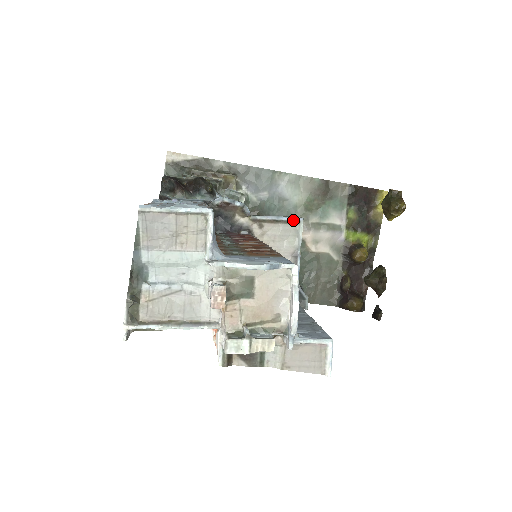
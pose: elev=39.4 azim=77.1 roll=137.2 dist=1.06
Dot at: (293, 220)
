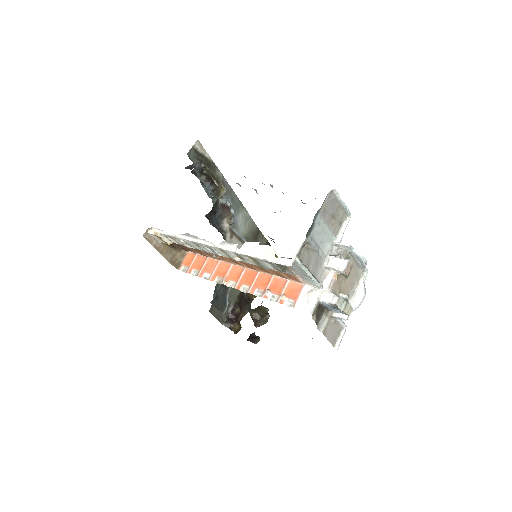
Dot at: occluded
